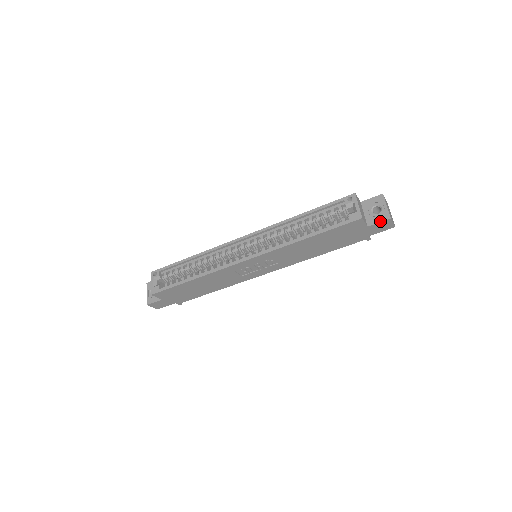
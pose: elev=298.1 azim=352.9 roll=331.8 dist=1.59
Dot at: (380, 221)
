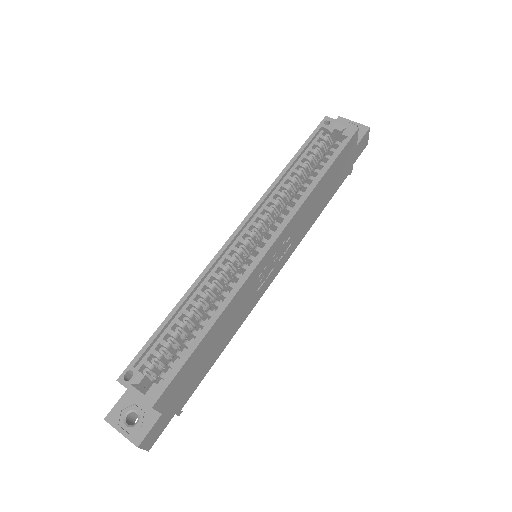
Dot at: (363, 134)
